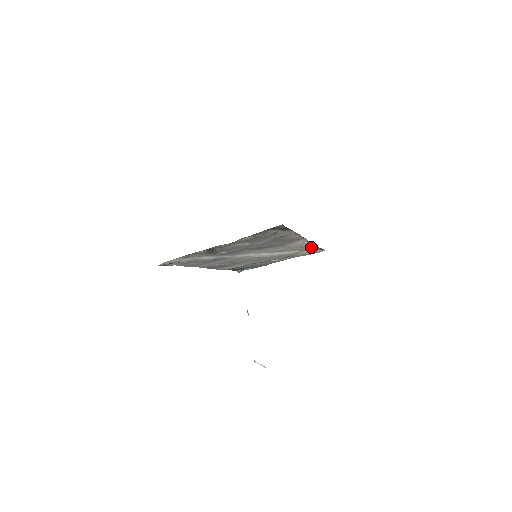
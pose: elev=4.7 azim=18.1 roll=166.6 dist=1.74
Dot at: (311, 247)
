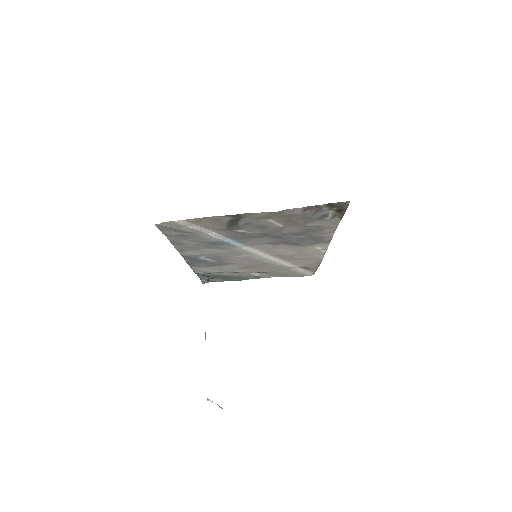
Dot at: (314, 262)
